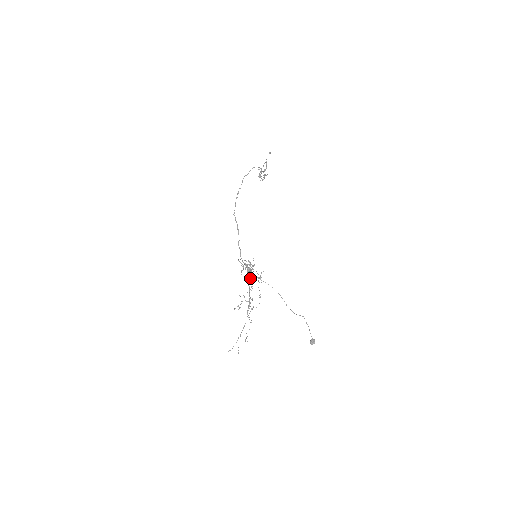
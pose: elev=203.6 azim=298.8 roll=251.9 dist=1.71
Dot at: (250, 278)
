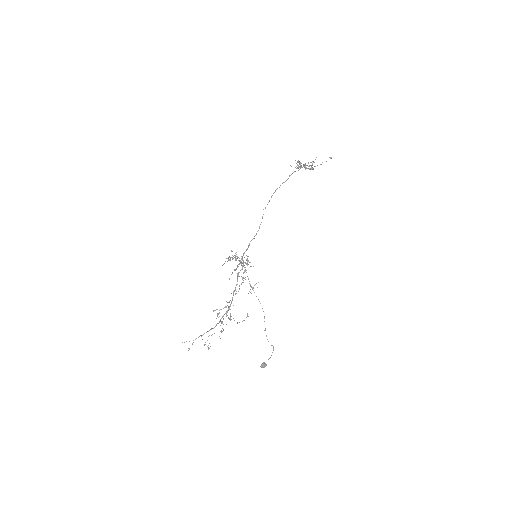
Dot at: (234, 269)
